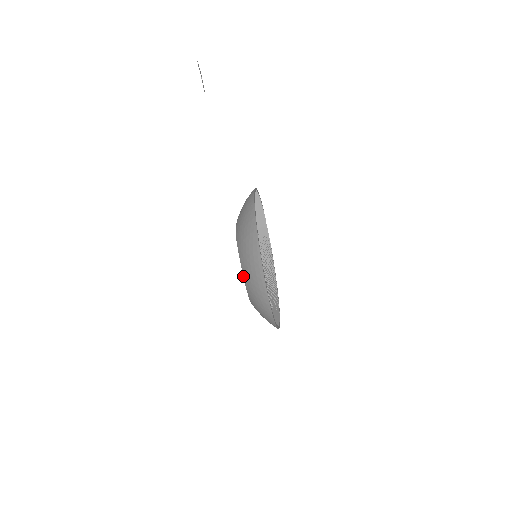
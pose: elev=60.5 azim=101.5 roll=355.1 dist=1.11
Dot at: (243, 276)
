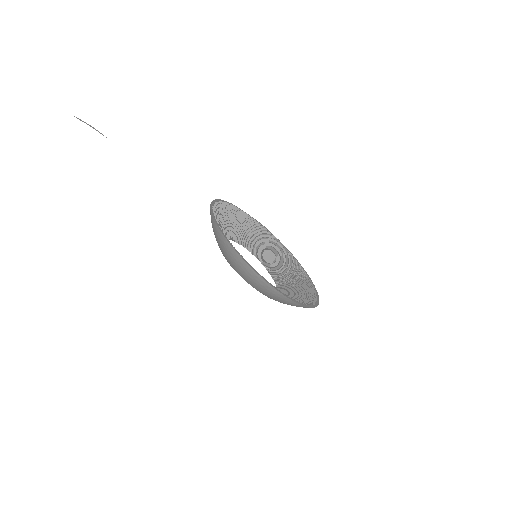
Dot at: occluded
